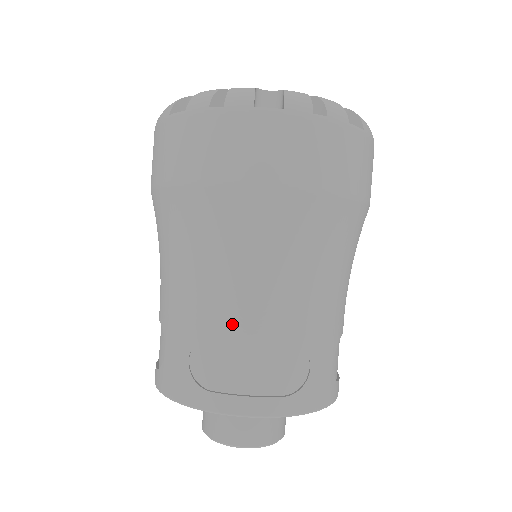
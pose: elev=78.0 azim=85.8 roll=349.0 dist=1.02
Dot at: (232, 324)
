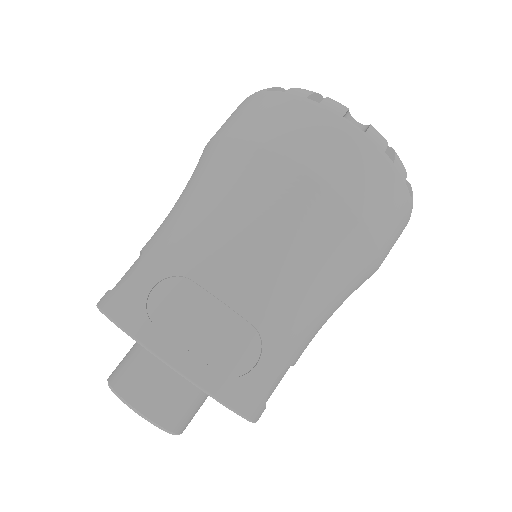
Dot at: (215, 276)
